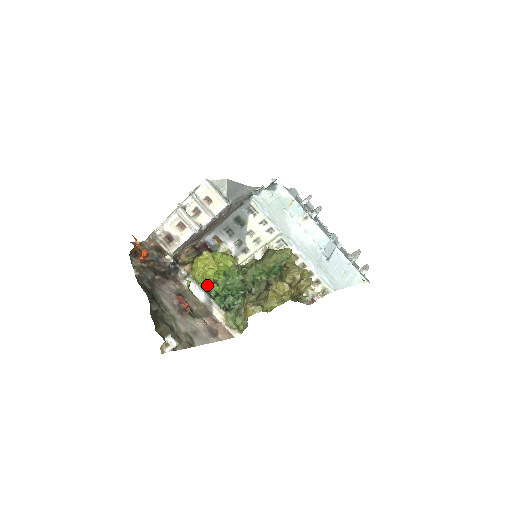
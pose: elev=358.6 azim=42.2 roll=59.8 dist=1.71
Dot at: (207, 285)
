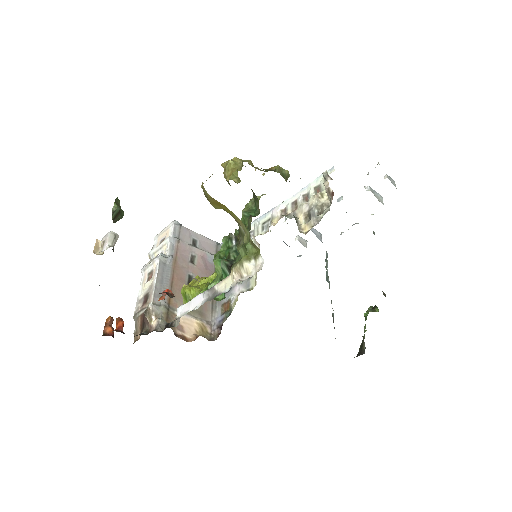
Dot at: occluded
